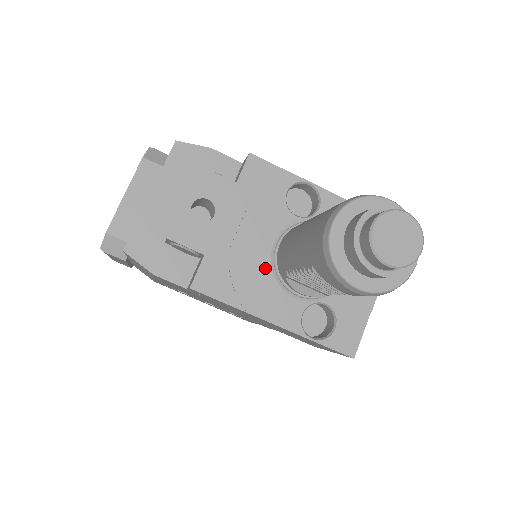
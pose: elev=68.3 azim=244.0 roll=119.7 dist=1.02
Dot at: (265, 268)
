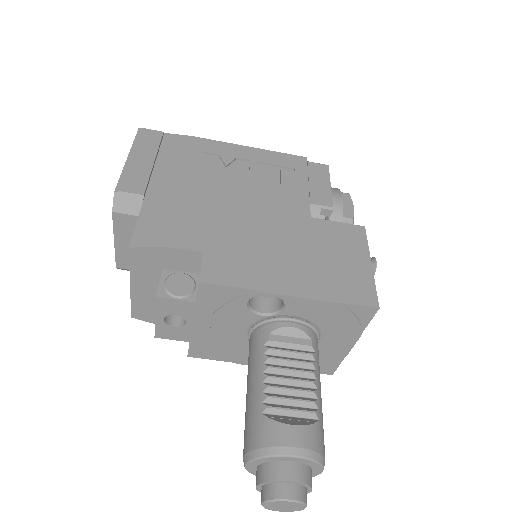
Dot at: (243, 344)
